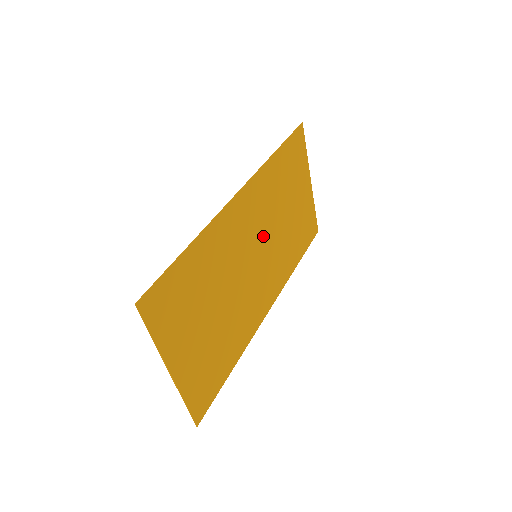
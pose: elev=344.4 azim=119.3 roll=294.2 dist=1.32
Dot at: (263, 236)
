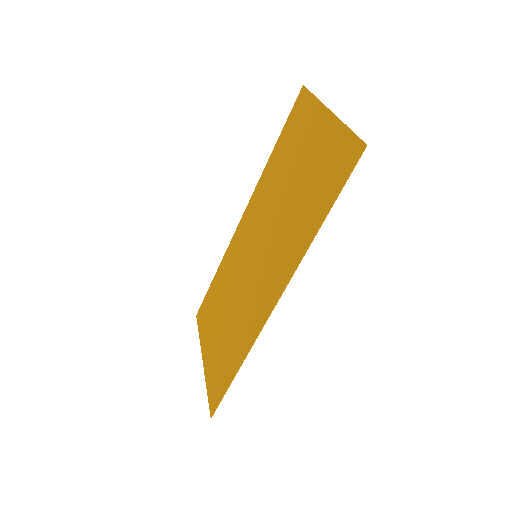
Dot at: (246, 266)
